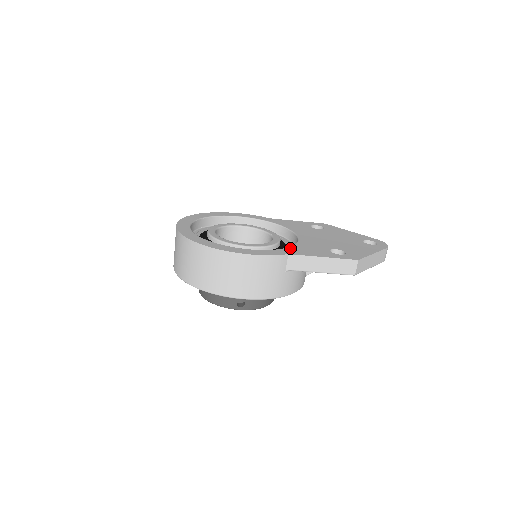
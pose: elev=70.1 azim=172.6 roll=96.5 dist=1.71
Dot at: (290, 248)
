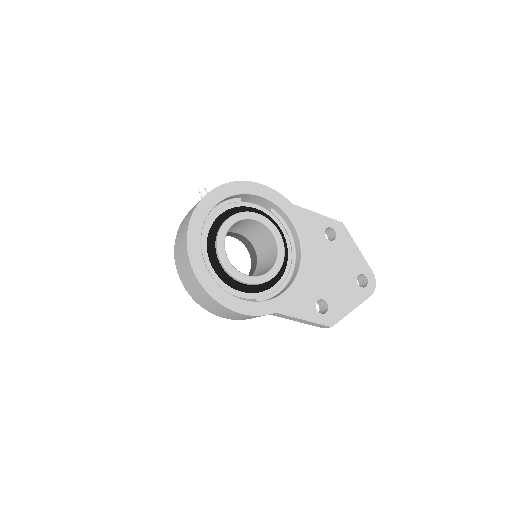
Dot at: (282, 297)
